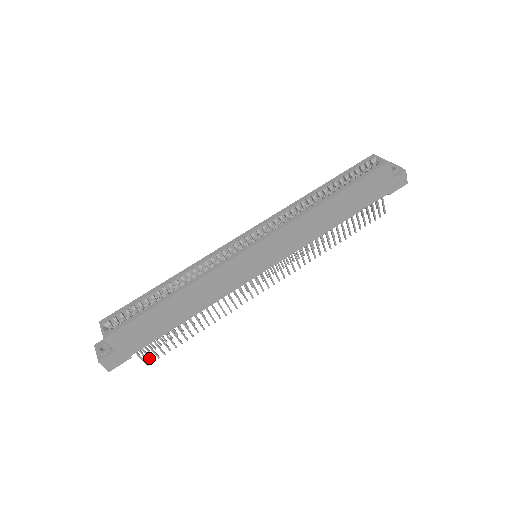
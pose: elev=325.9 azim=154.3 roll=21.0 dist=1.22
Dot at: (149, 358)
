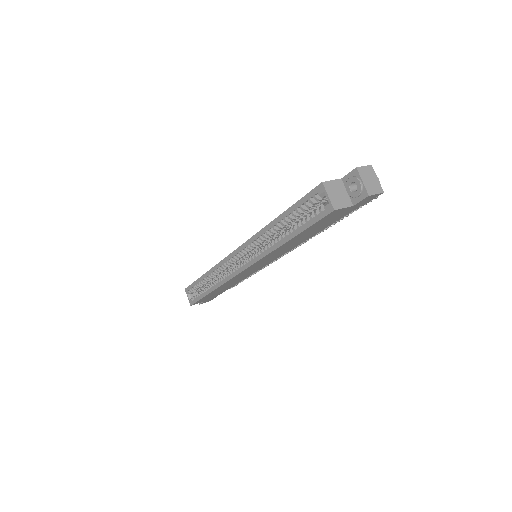
Dot at: (230, 288)
